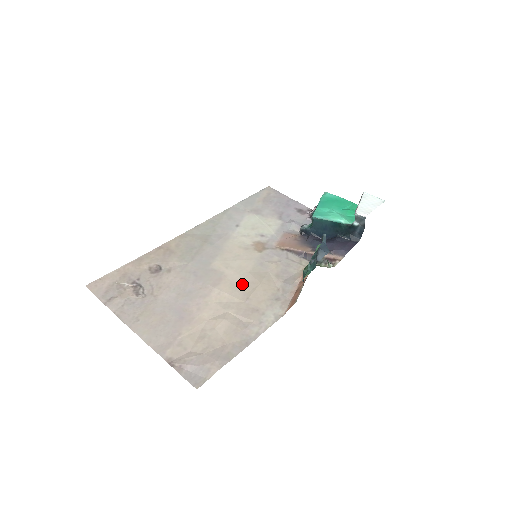
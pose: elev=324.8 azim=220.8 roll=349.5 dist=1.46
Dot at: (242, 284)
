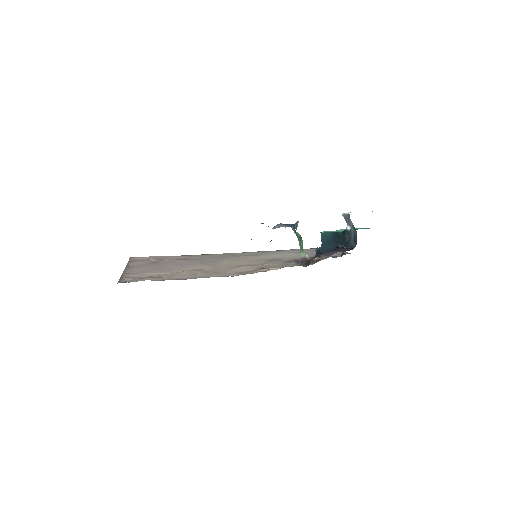
Dot at: (228, 267)
